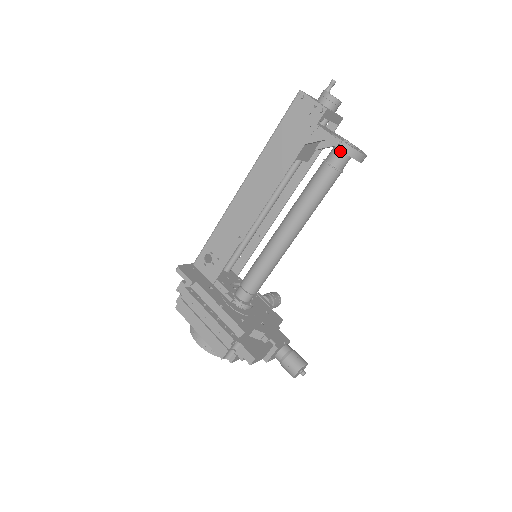
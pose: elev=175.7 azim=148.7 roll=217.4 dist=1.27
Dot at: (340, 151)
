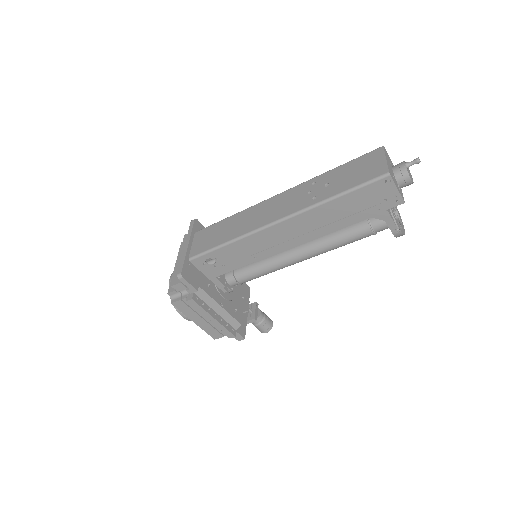
Dot at: occluded
